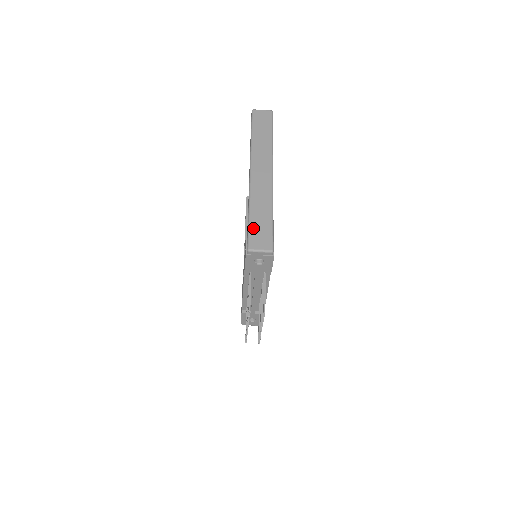
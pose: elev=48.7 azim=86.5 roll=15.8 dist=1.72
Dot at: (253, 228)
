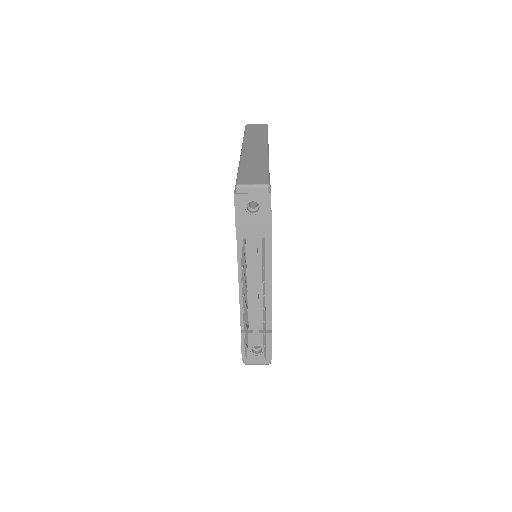
Dot at: (243, 173)
